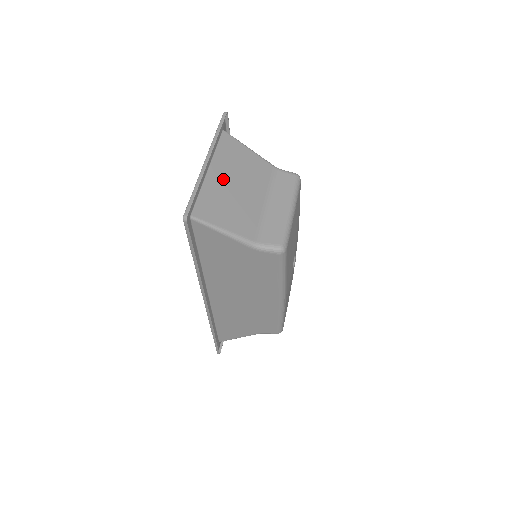
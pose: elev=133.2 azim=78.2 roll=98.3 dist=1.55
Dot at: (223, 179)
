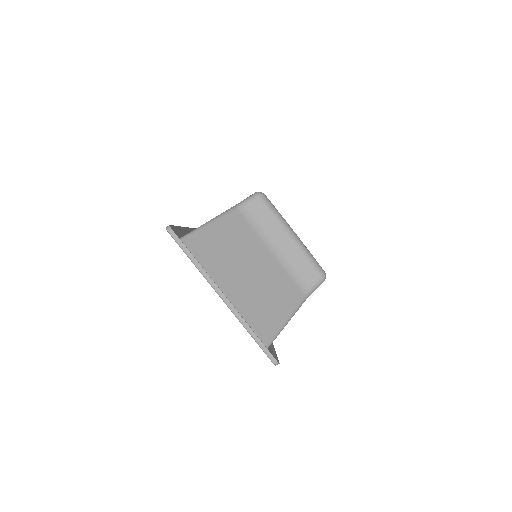
Dot at: (237, 285)
